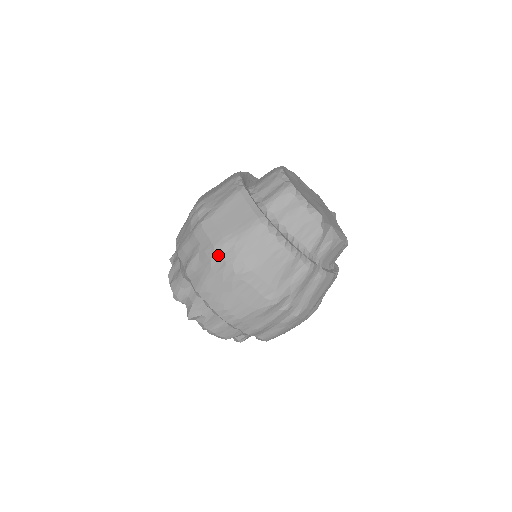
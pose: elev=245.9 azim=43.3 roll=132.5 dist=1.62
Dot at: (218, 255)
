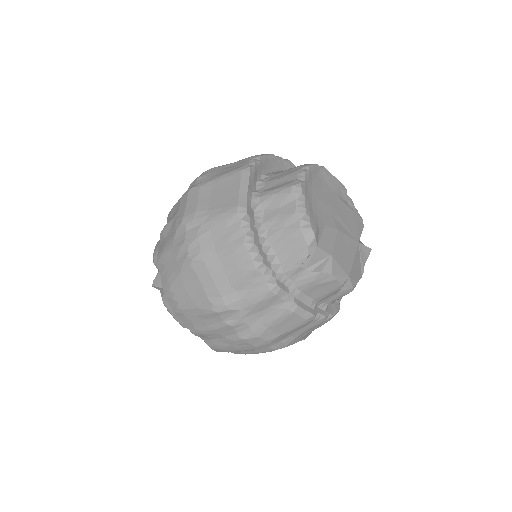
Dot at: (183, 229)
